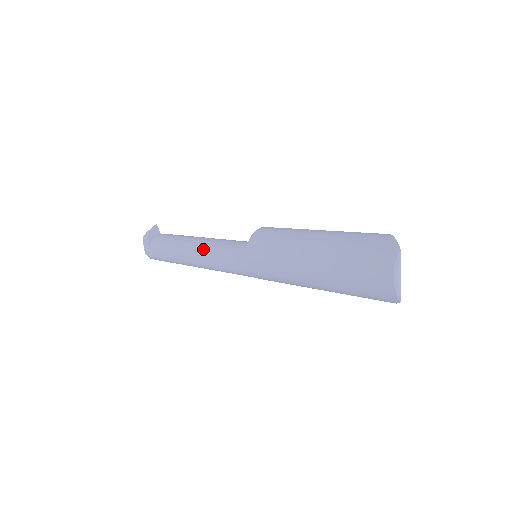
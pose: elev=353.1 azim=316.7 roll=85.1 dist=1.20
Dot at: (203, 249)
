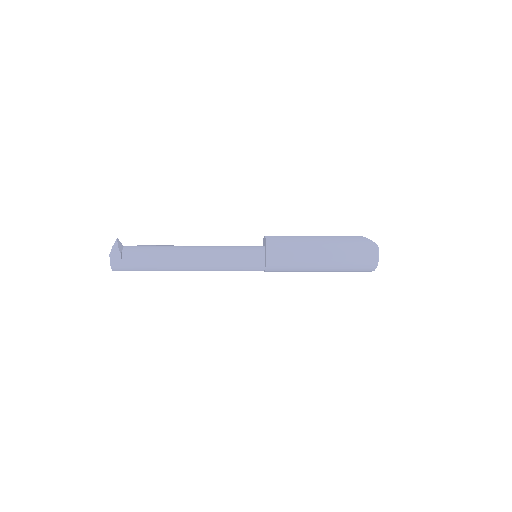
Dot at: (206, 257)
